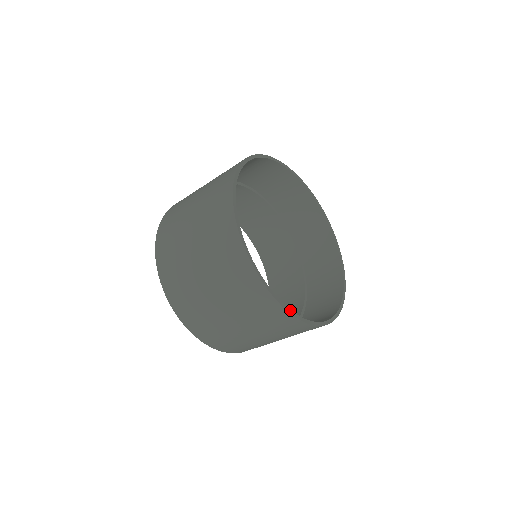
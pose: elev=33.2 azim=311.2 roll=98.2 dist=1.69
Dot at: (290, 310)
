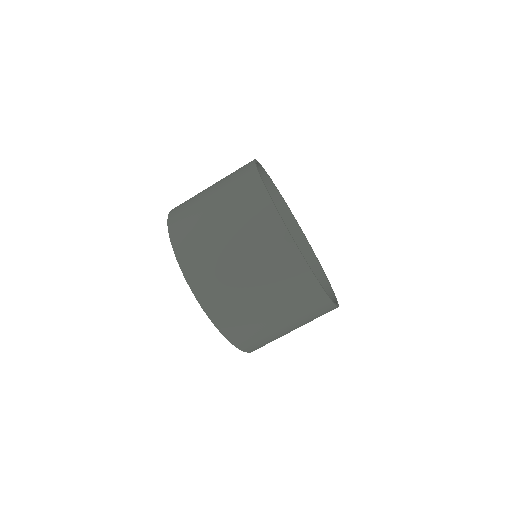
Dot at: (321, 285)
